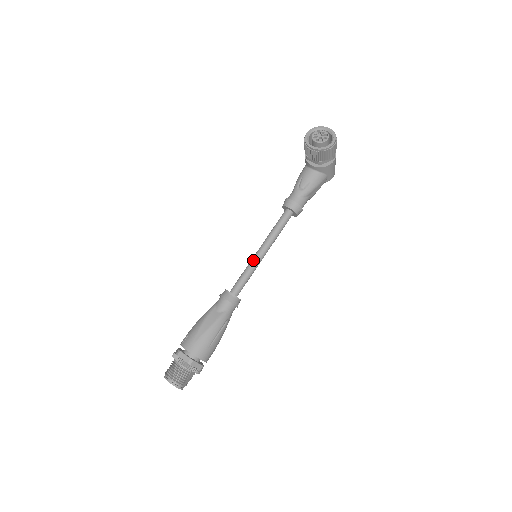
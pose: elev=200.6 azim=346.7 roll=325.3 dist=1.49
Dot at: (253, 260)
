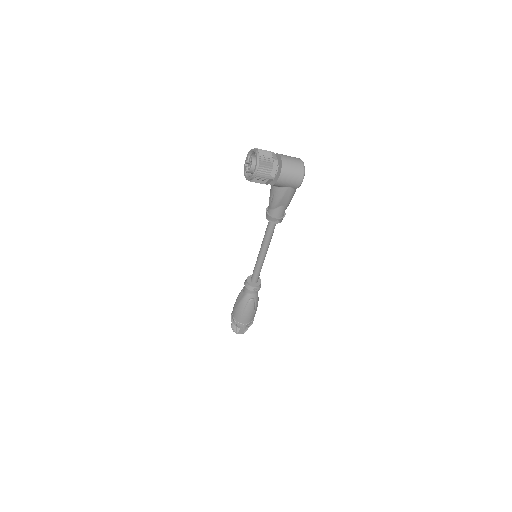
Dot at: (257, 258)
